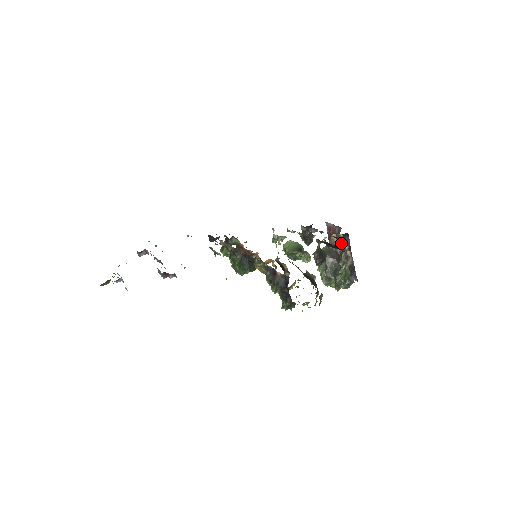
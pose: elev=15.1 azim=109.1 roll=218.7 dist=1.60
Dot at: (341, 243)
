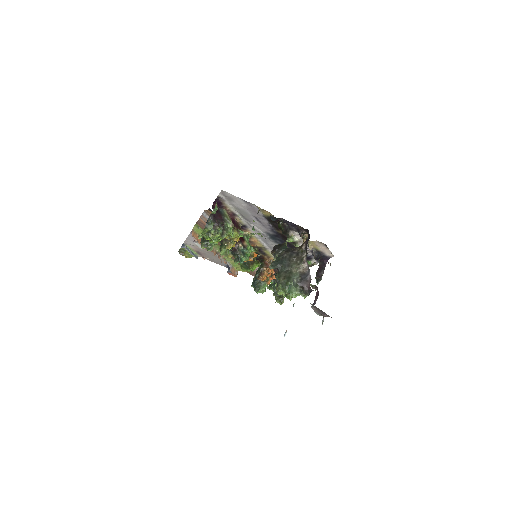
Dot at: (303, 244)
